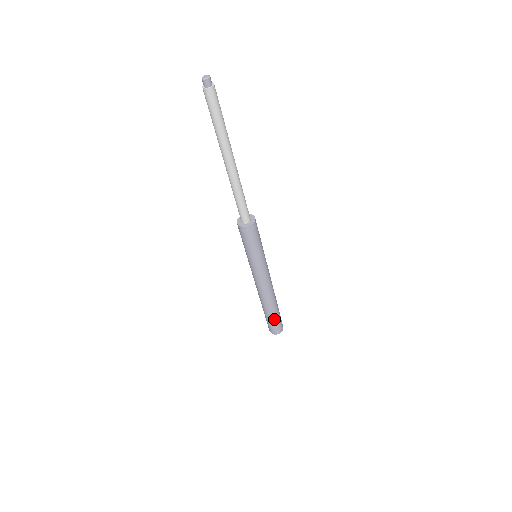
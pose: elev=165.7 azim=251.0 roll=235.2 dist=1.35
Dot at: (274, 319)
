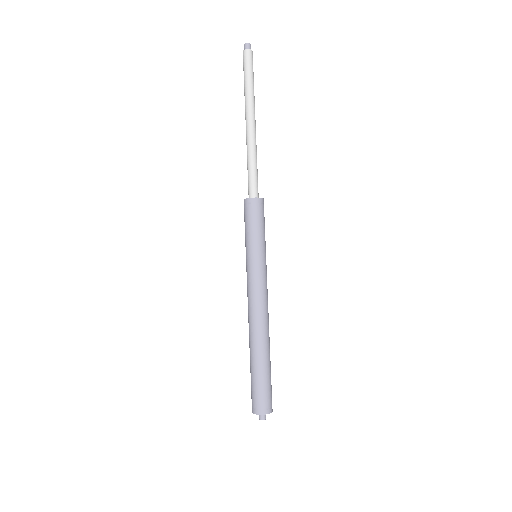
Dot at: (254, 376)
